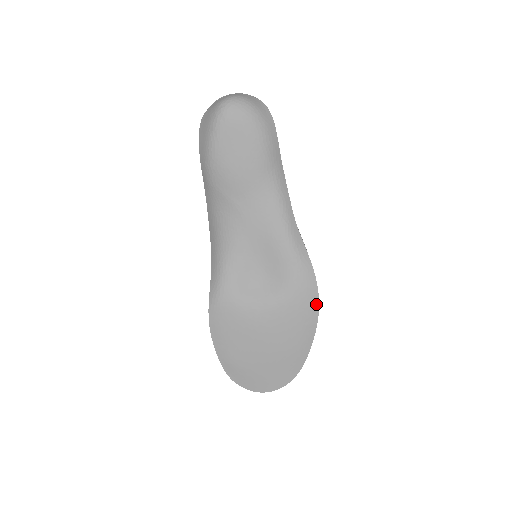
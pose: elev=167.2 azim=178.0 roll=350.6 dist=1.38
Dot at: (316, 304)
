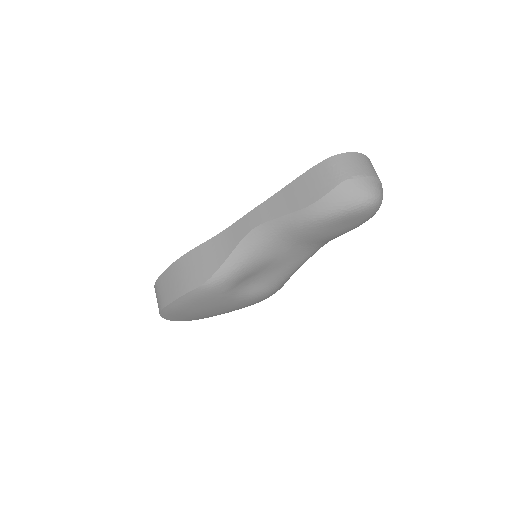
Dot at: occluded
